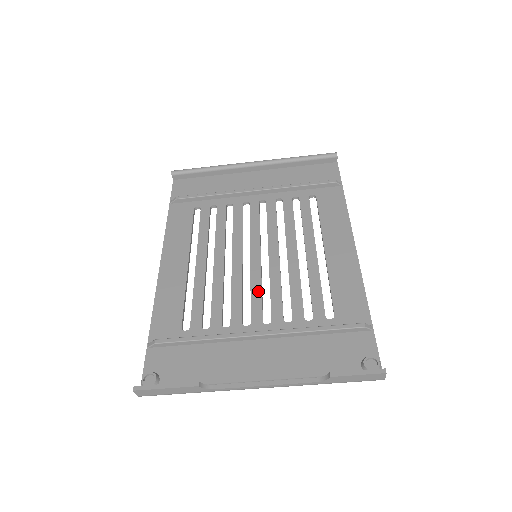
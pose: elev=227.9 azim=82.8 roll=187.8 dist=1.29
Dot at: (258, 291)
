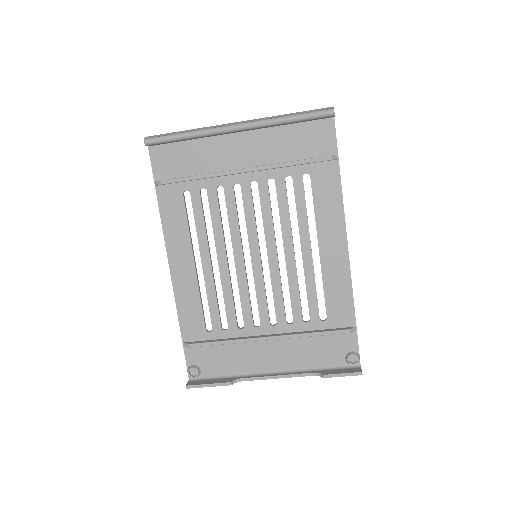
Dot at: (263, 295)
